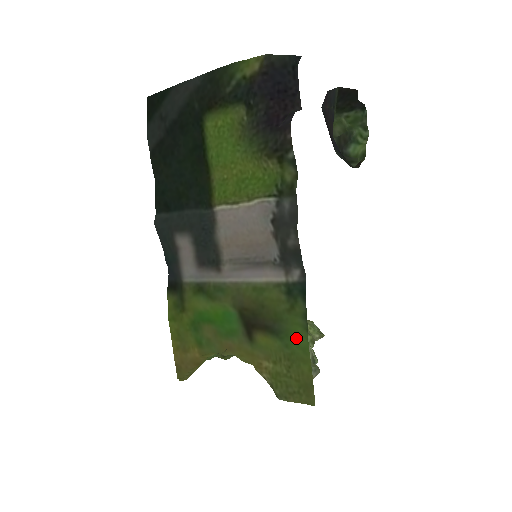
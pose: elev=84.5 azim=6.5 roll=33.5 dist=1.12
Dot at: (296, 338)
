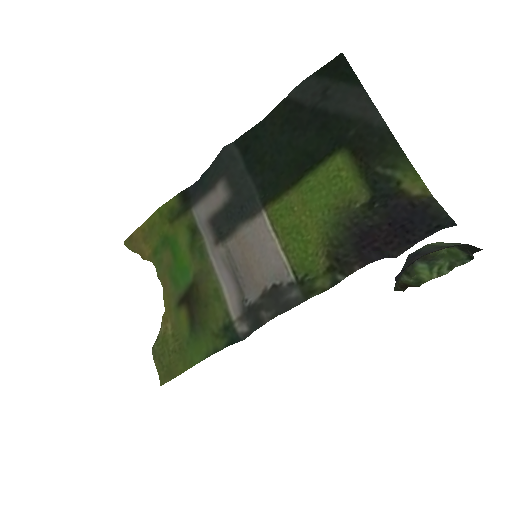
Dot at: (197, 350)
